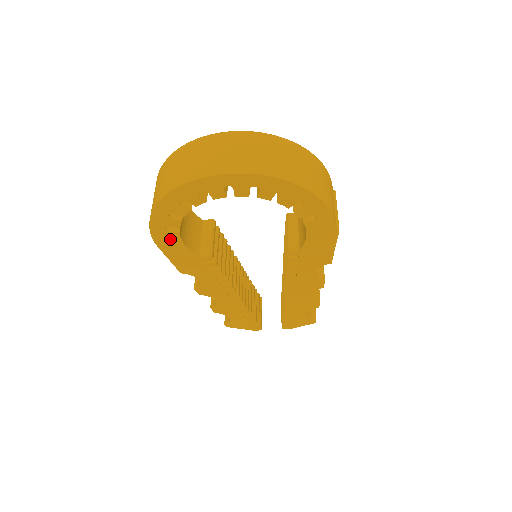
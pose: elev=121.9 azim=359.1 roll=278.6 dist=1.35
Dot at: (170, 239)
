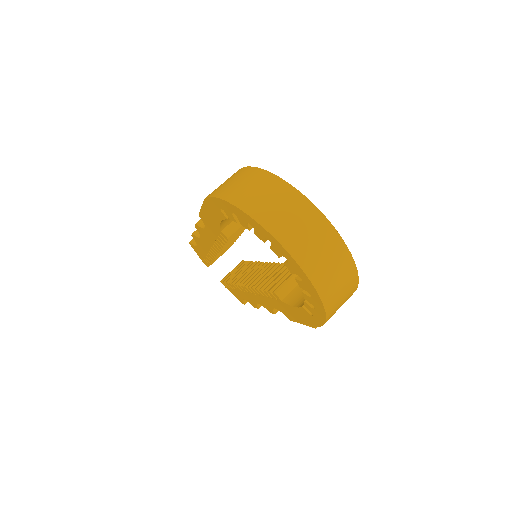
Dot at: (217, 211)
